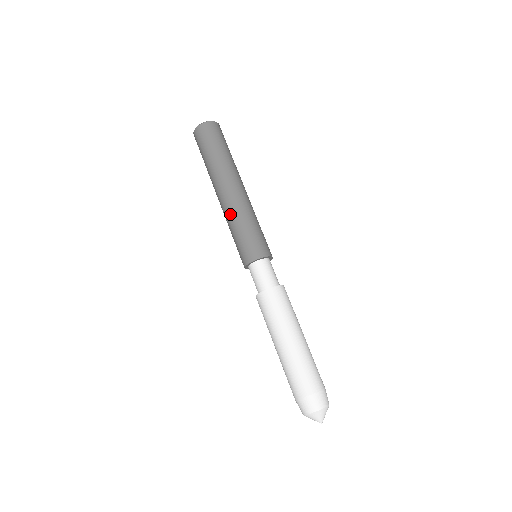
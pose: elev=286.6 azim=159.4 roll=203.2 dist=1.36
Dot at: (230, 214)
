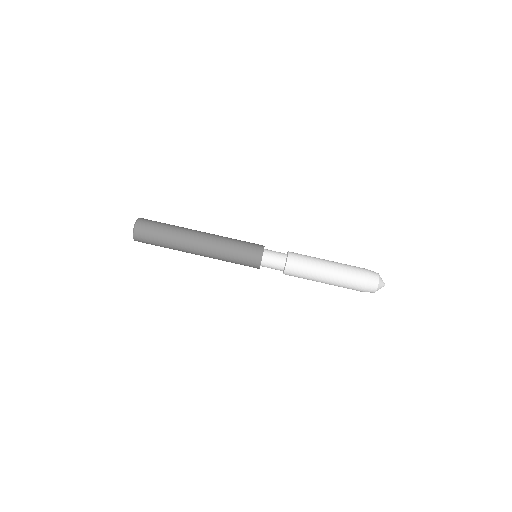
Dot at: (219, 248)
